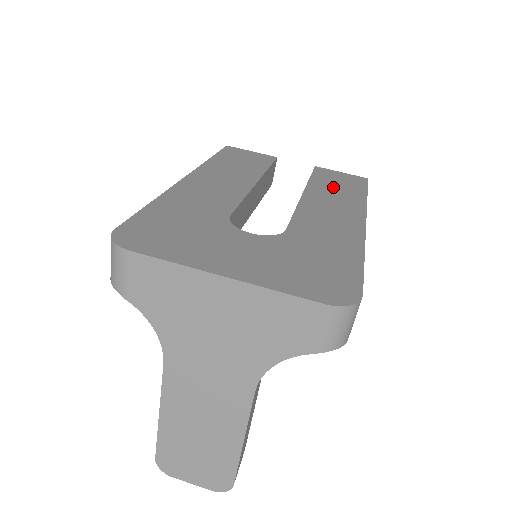
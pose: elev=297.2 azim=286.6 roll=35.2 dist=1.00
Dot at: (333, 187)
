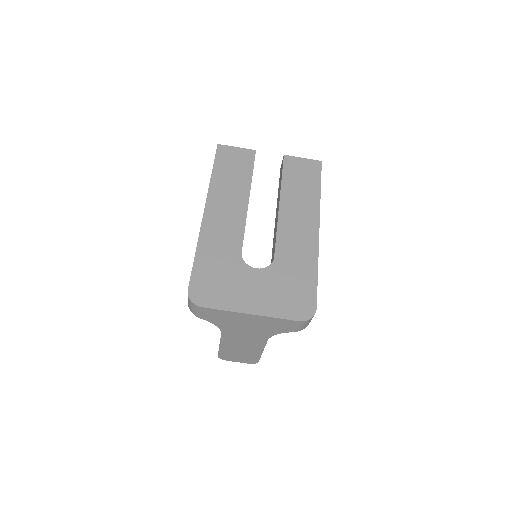
Dot at: (298, 187)
